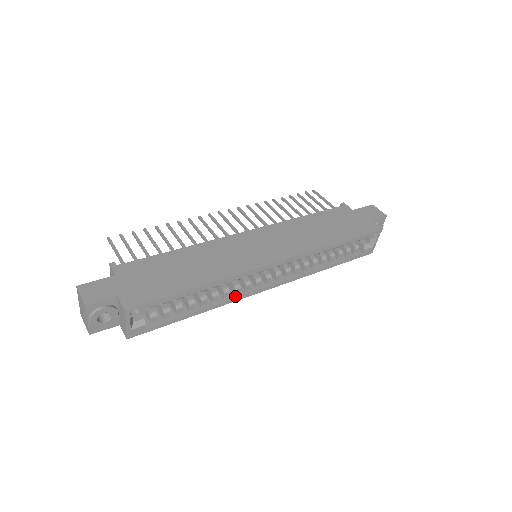
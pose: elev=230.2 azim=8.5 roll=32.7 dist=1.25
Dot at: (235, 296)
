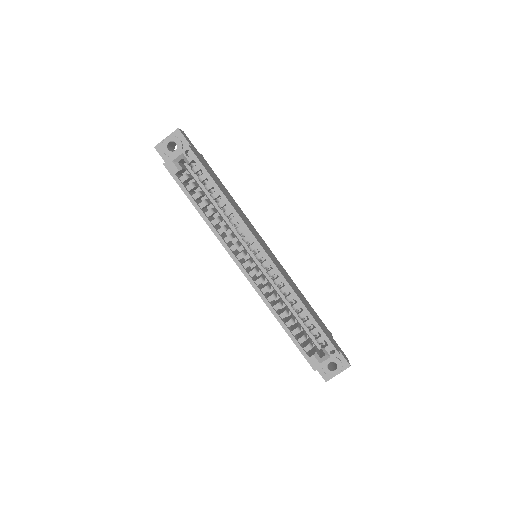
Dot at: (223, 239)
